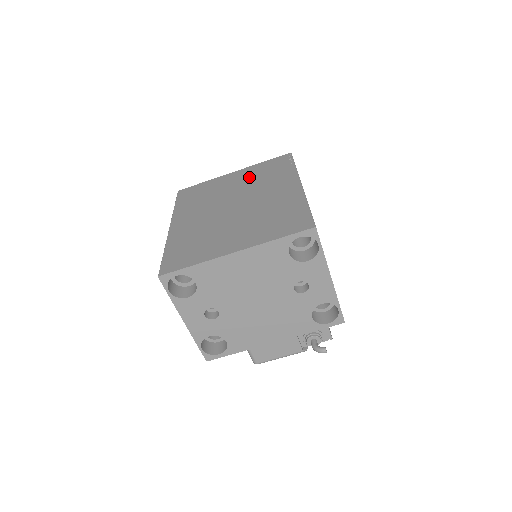
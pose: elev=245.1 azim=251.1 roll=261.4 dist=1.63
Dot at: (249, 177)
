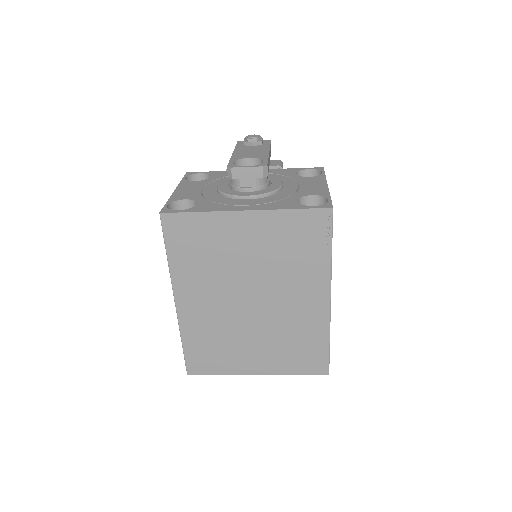
Dot at: (269, 245)
